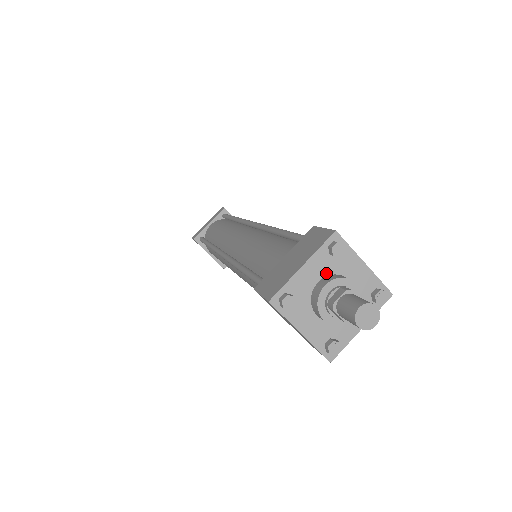
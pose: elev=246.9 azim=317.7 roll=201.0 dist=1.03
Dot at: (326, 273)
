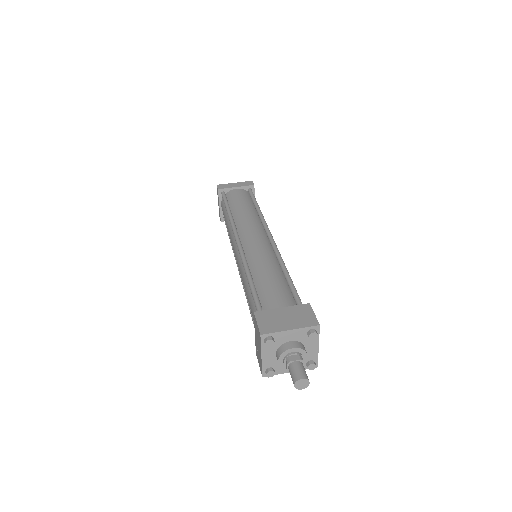
Dot at: (298, 340)
